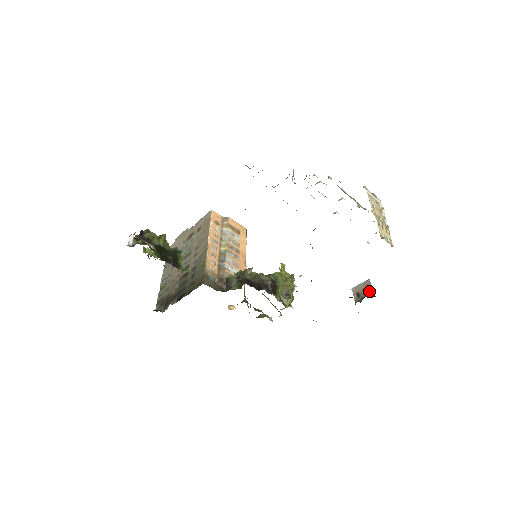
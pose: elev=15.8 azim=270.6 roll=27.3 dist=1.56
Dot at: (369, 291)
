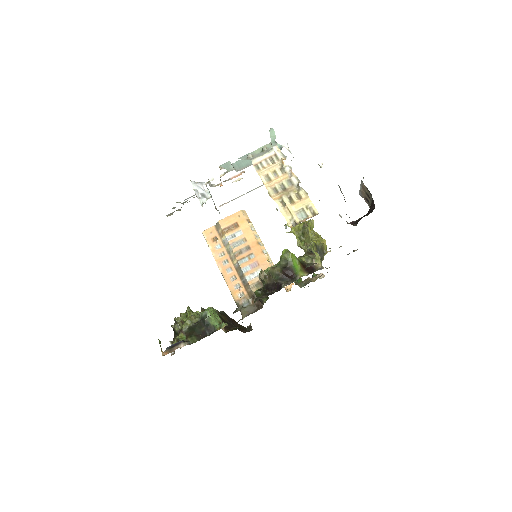
Dot at: (370, 196)
